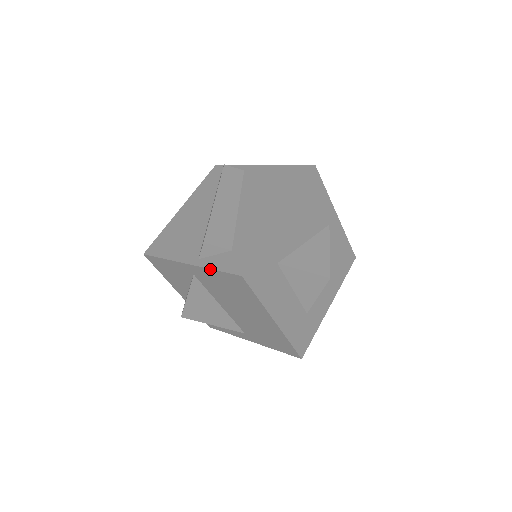
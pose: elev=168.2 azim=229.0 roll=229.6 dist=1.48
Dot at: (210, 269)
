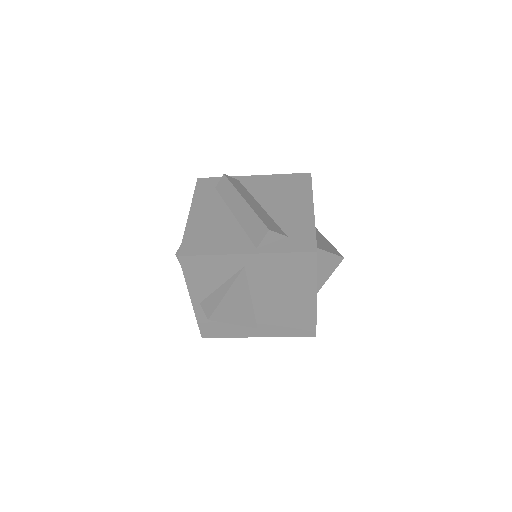
Dot at: (278, 253)
